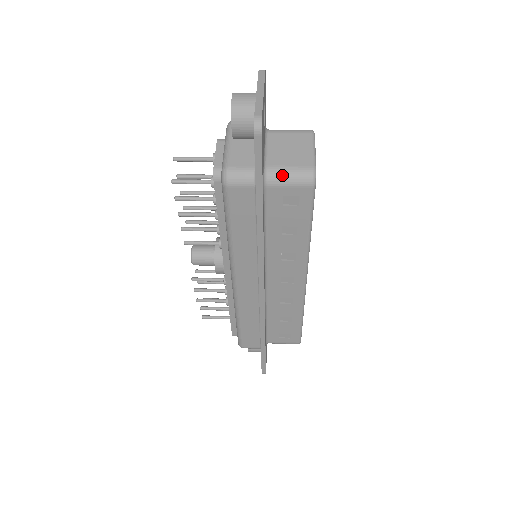
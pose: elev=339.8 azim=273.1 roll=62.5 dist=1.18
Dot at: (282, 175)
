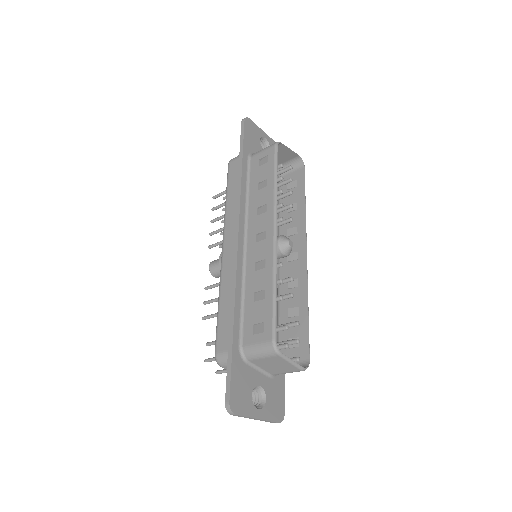
Dot at: (261, 150)
